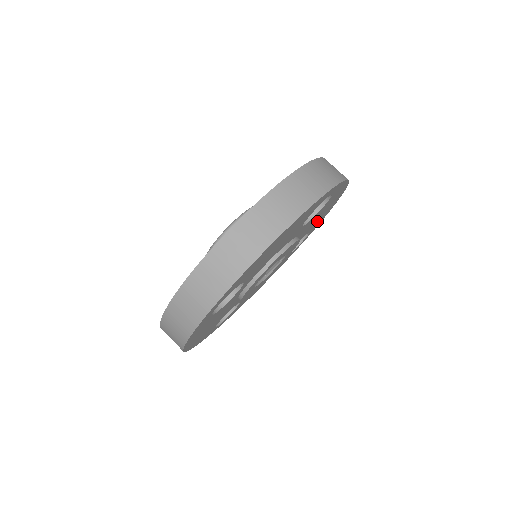
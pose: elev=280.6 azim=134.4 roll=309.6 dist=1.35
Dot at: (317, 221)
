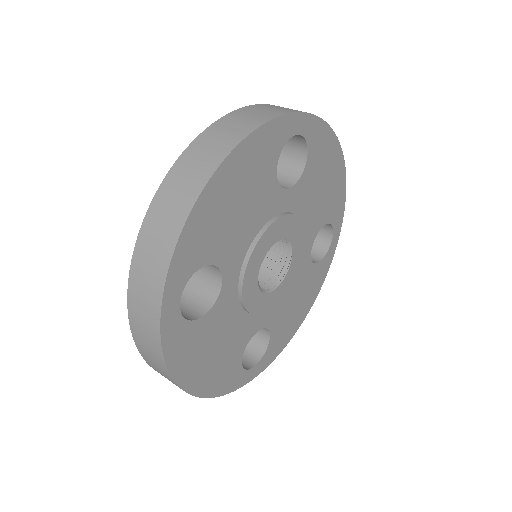
Dot at: (284, 326)
